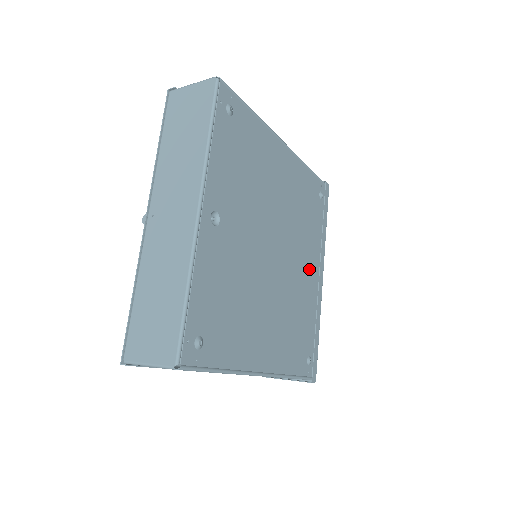
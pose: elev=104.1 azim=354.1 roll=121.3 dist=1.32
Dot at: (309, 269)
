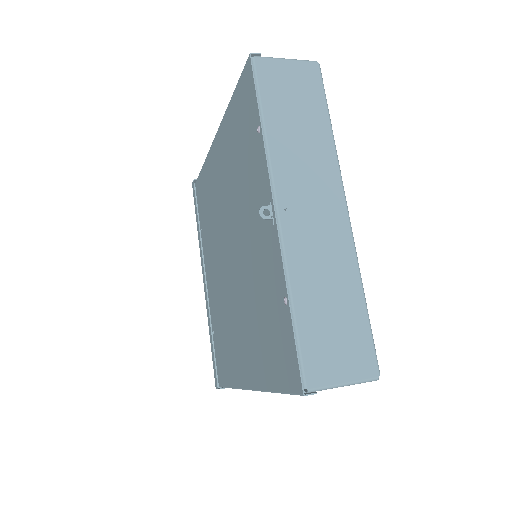
Dot at: occluded
